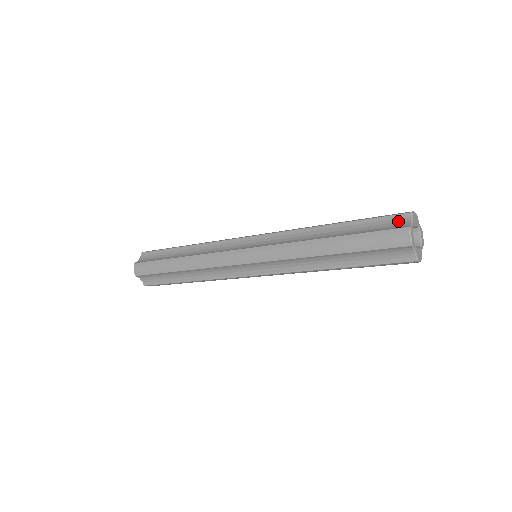
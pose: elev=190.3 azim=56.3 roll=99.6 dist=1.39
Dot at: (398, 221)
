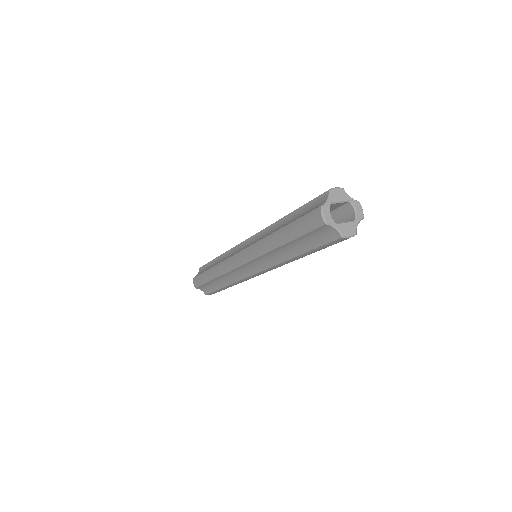
Dot at: (320, 201)
